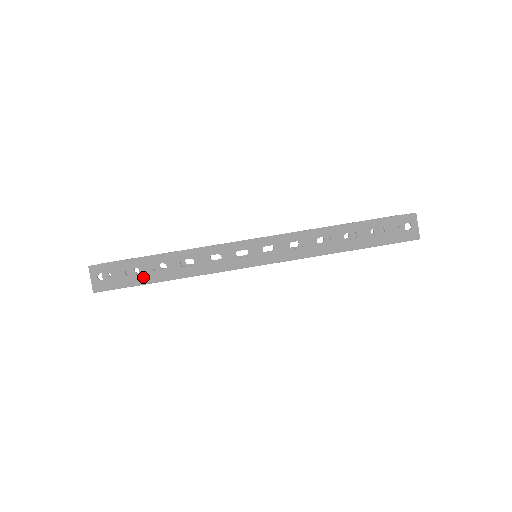
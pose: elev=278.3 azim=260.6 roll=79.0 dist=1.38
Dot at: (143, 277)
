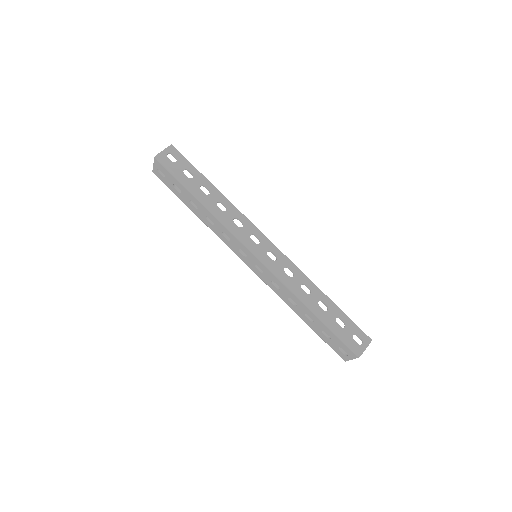
Dot at: (190, 183)
